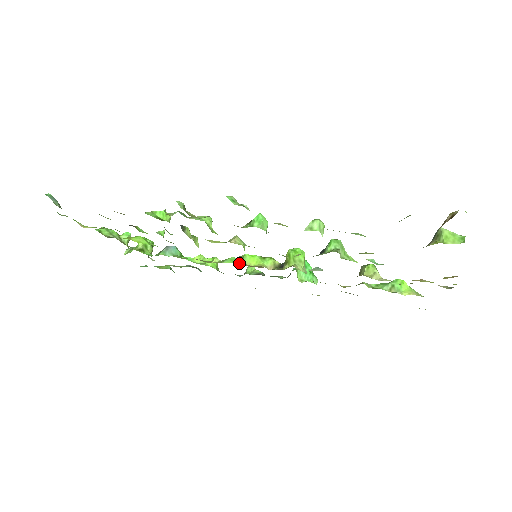
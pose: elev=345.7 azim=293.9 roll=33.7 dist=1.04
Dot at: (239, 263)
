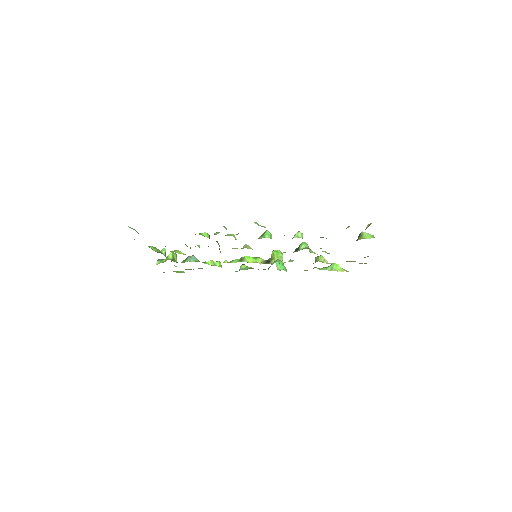
Dot at: occluded
